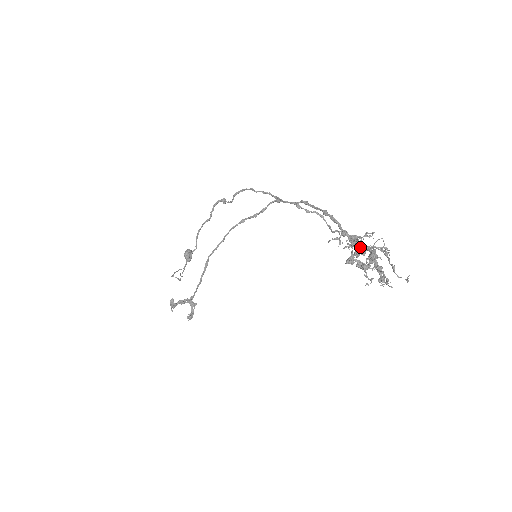
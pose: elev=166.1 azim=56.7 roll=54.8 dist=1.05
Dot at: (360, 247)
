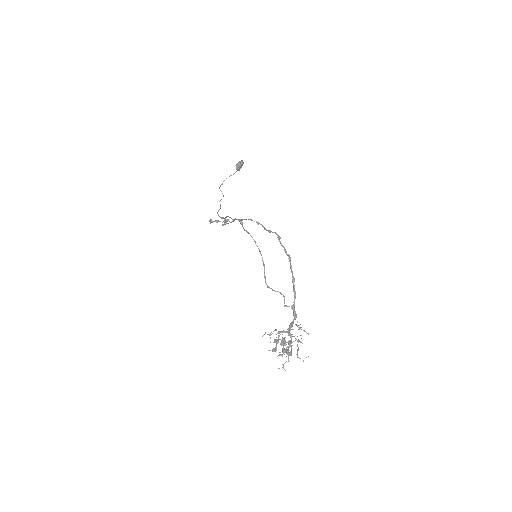
Dot at: (281, 342)
